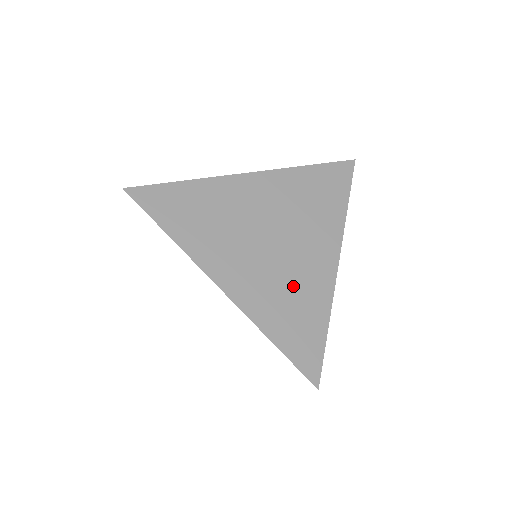
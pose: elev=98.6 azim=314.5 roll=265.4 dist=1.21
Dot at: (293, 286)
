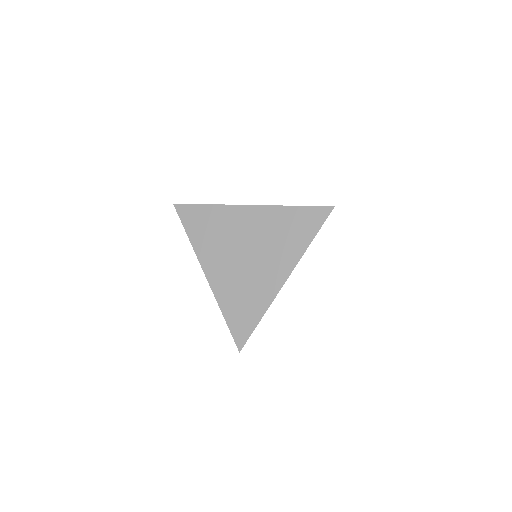
Dot at: (248, 287)
